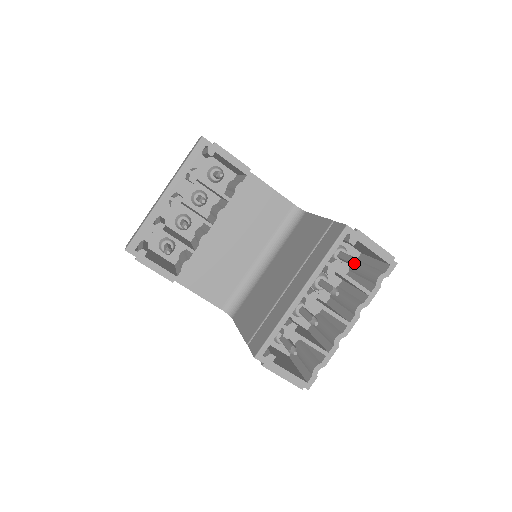
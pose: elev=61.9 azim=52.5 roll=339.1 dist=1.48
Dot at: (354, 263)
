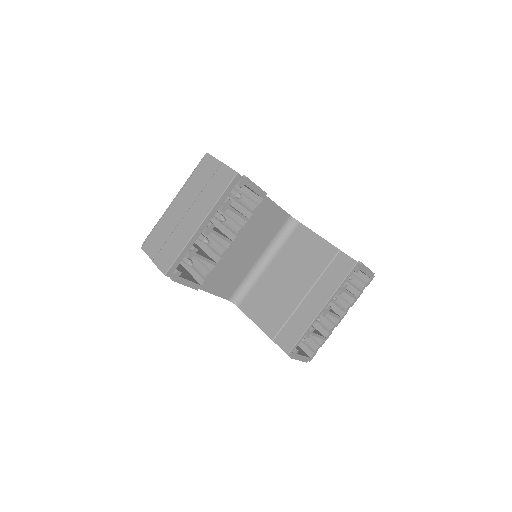
Dot at: (348, 278)
